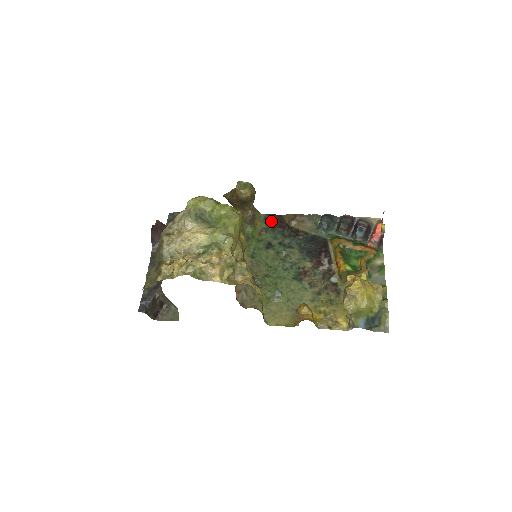
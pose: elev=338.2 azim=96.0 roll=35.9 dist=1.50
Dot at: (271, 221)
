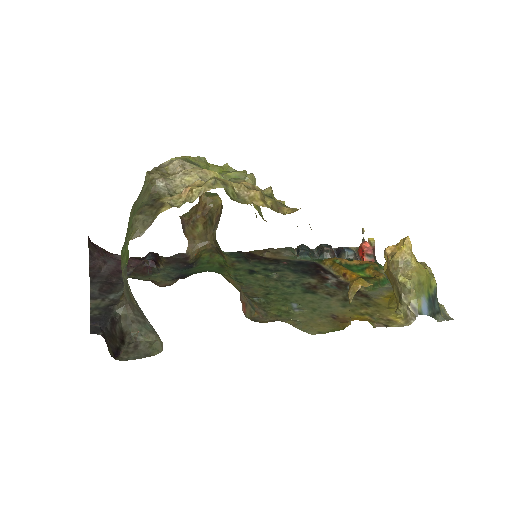
Dot at: (240, 255)
